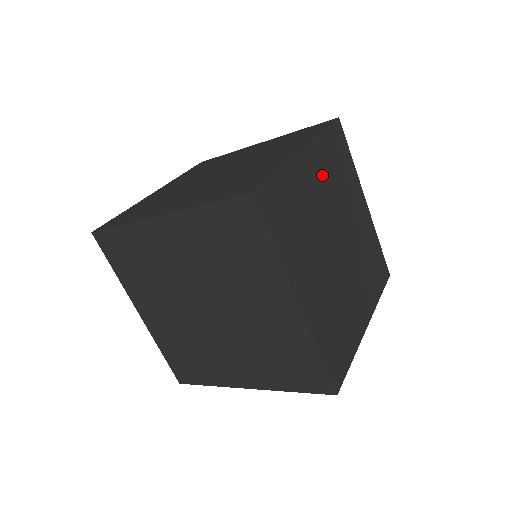
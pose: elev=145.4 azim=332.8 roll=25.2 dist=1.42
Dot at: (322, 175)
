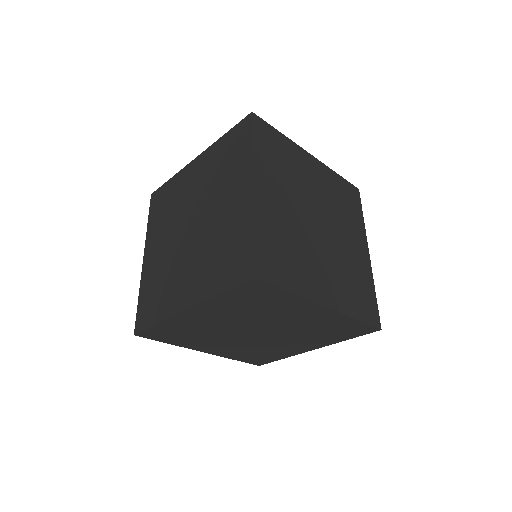
Dot at: (276, 186)
